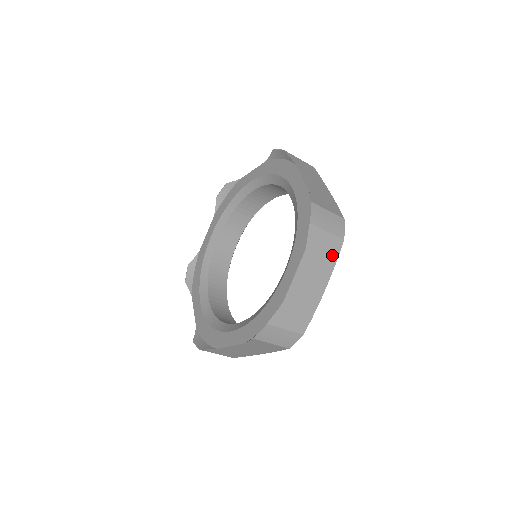
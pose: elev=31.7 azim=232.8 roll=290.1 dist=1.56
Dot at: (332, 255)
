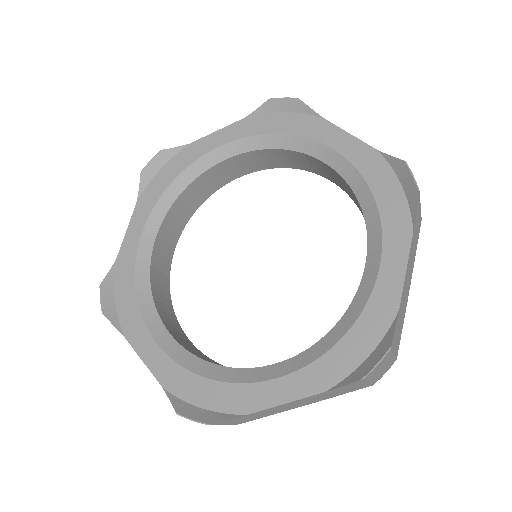
Dot at: (417, 240)
